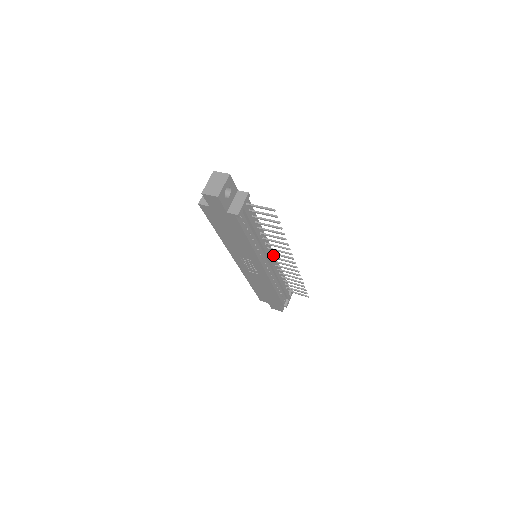
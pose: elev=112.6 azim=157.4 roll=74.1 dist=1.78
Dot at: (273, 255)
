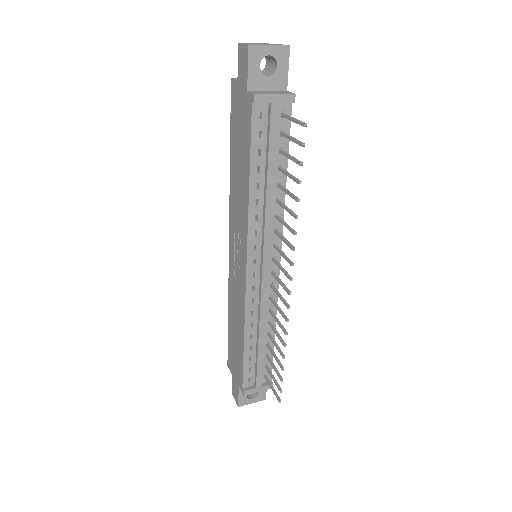
Dot at: (277, 273)
